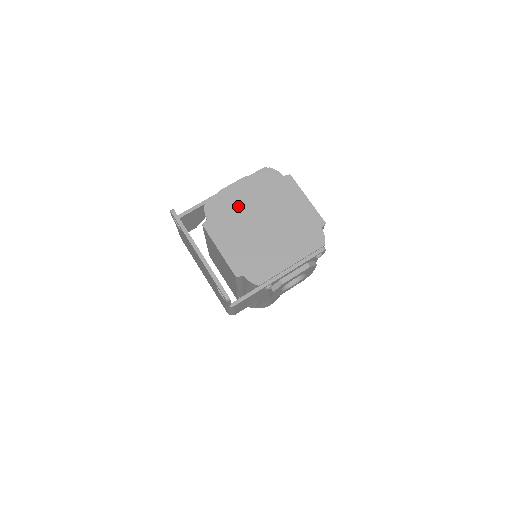
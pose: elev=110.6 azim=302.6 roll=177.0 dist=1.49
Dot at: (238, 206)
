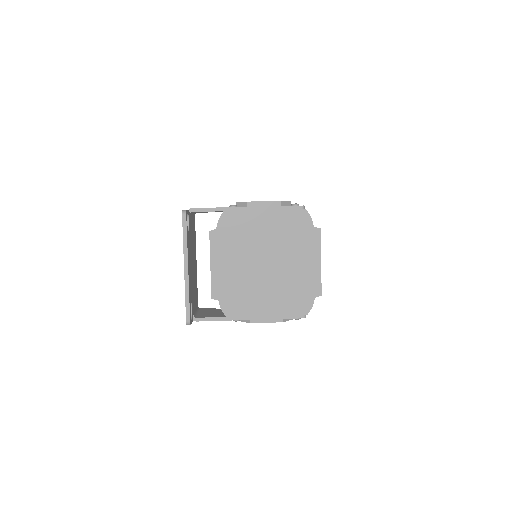
Dot at: (253, 232)
